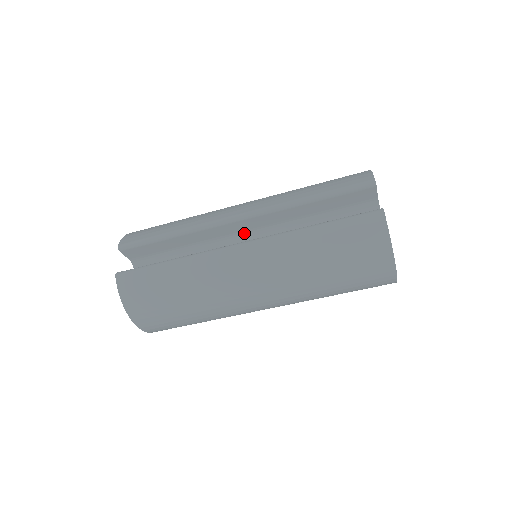
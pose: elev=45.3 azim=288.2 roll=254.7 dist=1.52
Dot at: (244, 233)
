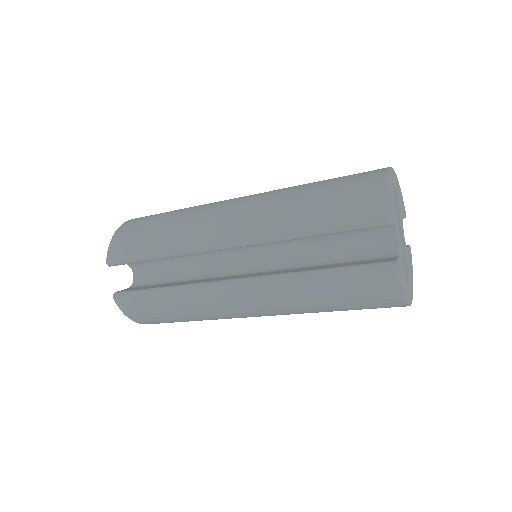
Dot at: occluded
